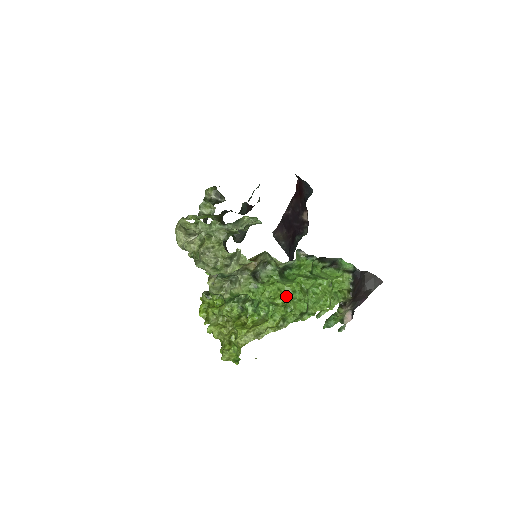
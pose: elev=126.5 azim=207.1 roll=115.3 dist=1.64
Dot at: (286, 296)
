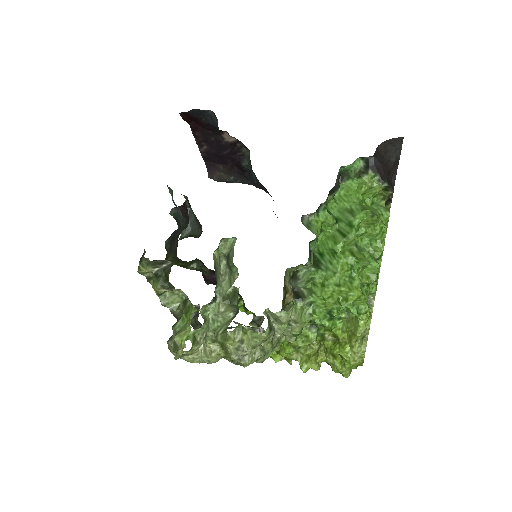
Dot at: (351, 282)
